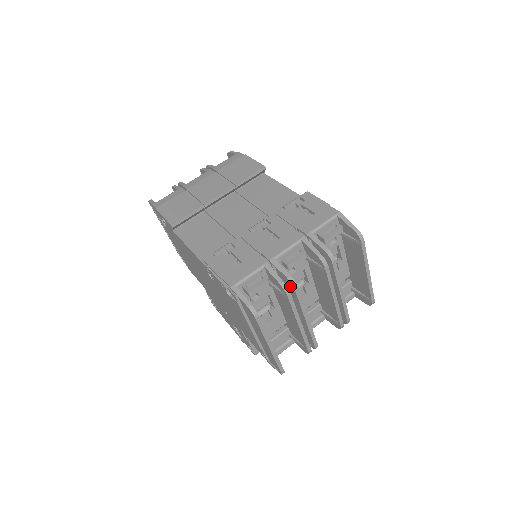
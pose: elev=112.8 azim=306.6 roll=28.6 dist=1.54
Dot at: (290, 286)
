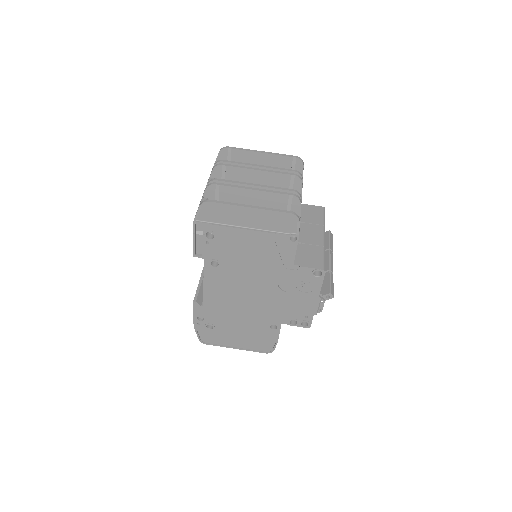
Dot at: occluded
